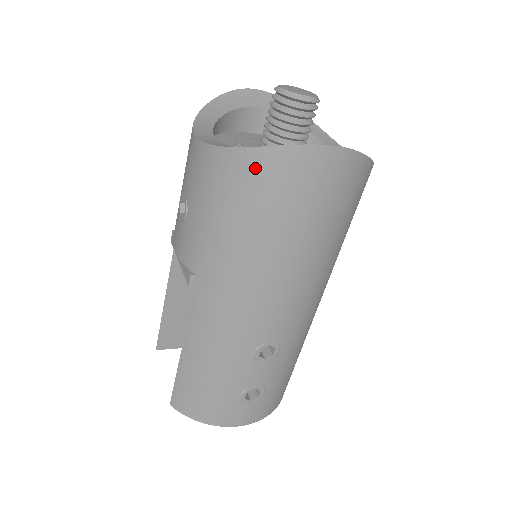
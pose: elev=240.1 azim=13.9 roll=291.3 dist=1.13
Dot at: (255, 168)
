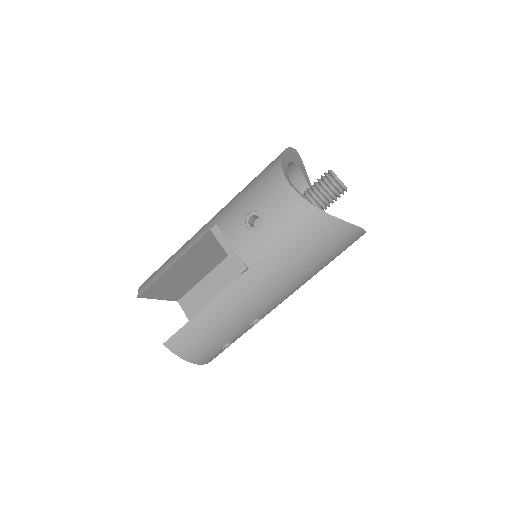
Dot at: (329, 227)
